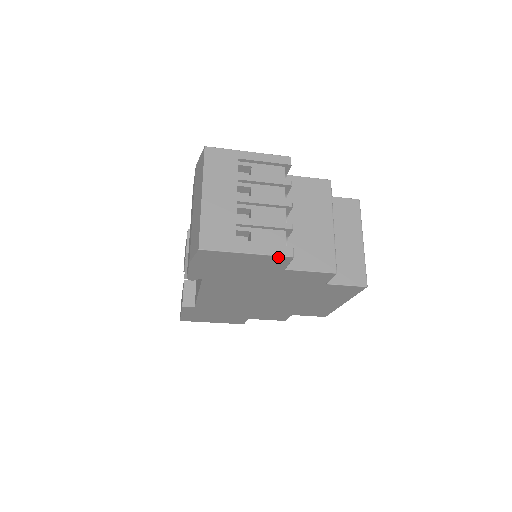
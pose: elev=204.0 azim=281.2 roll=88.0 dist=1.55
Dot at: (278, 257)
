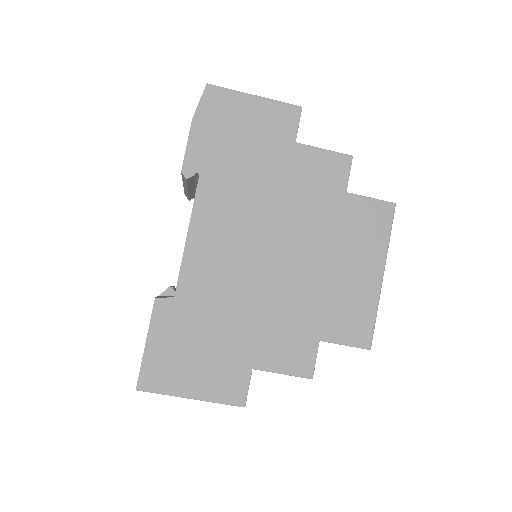
Dot at: (286, 106)
